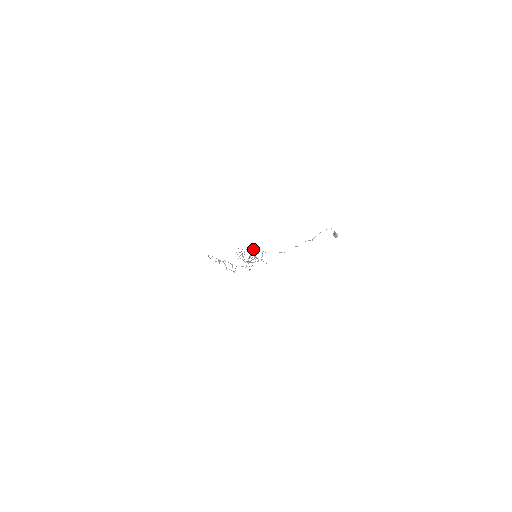
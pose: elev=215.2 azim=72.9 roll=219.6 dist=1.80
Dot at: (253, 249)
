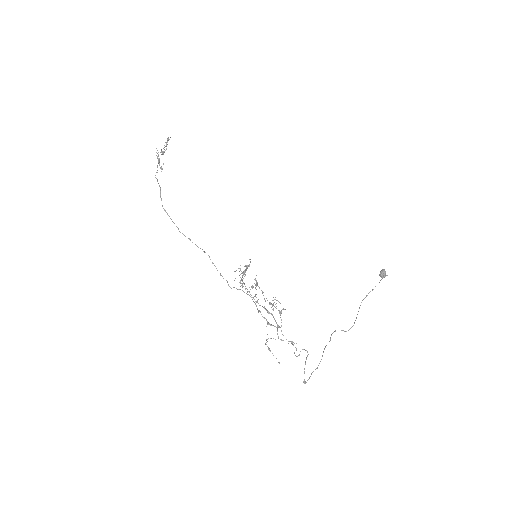
Dot at: occluded
